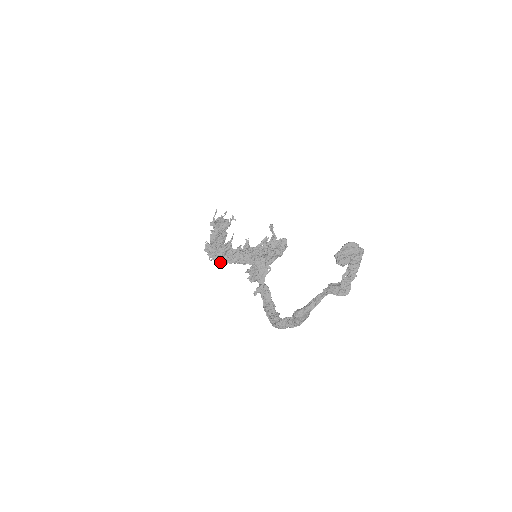
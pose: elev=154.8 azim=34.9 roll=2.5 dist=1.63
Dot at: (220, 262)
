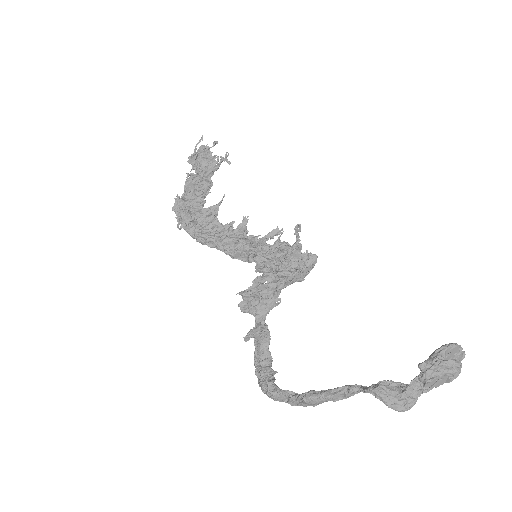
Dot at: (194, 237)
